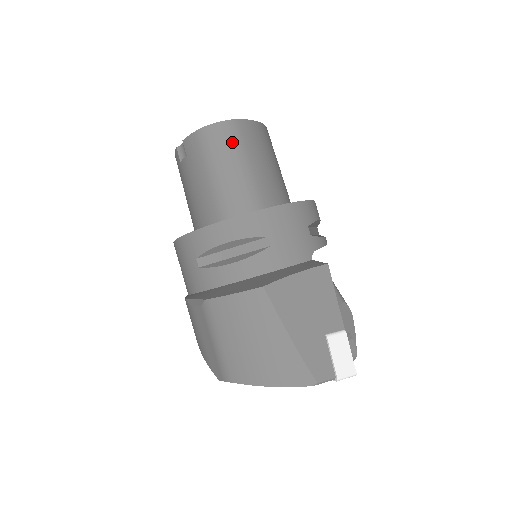
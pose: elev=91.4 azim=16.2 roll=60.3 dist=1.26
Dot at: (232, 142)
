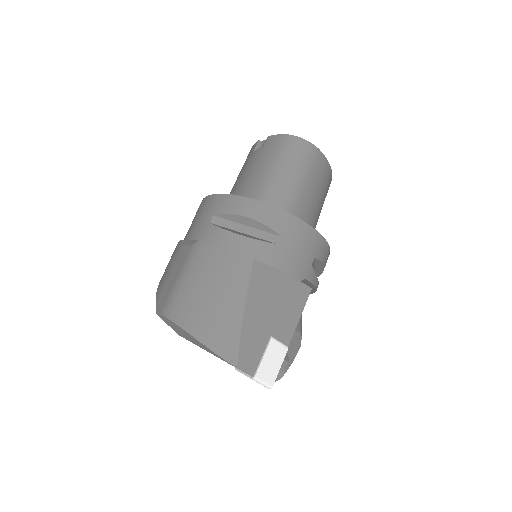
Dot at: (304, 159)
